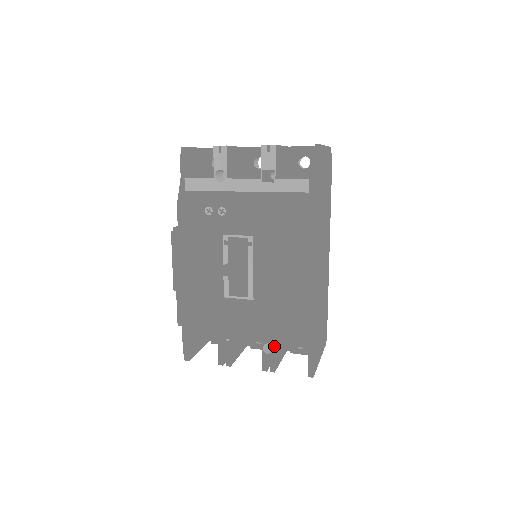
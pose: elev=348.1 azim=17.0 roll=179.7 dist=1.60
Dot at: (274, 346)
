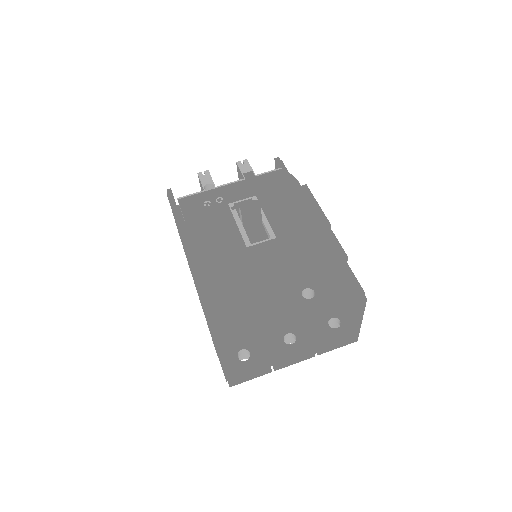
Dot at: (313, 288)
